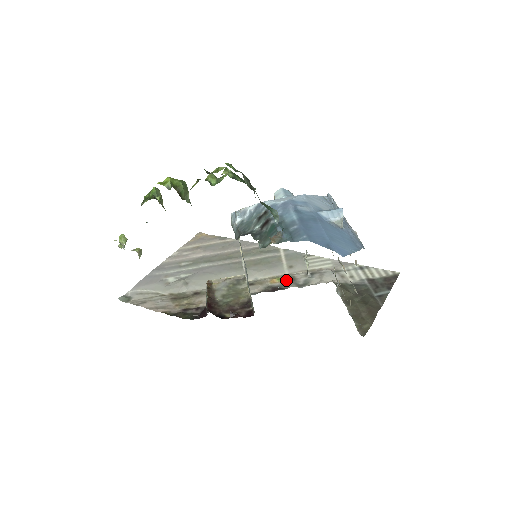
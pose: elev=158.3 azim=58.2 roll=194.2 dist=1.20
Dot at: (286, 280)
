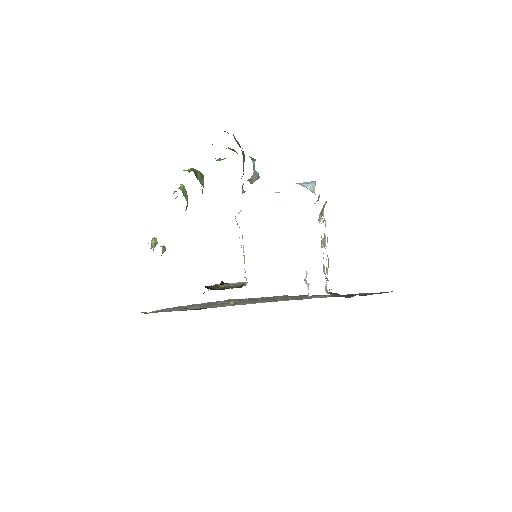
Dot at: occluded
